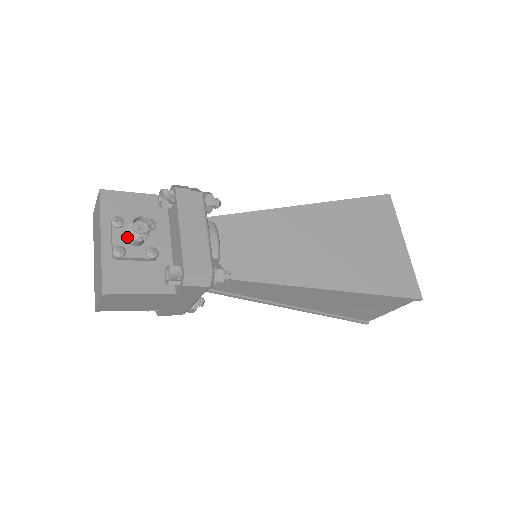
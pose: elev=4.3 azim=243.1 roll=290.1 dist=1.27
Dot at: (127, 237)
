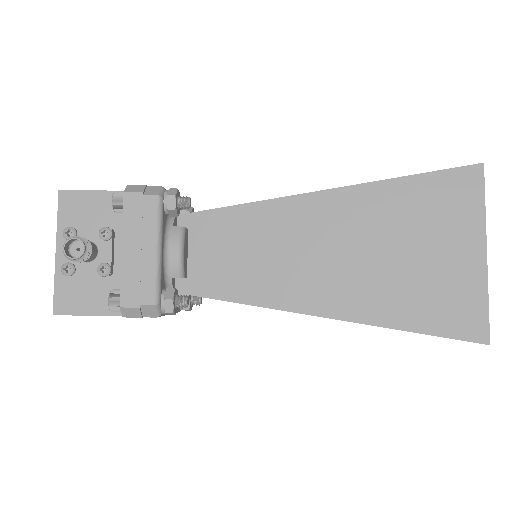
Dot at: occluded
